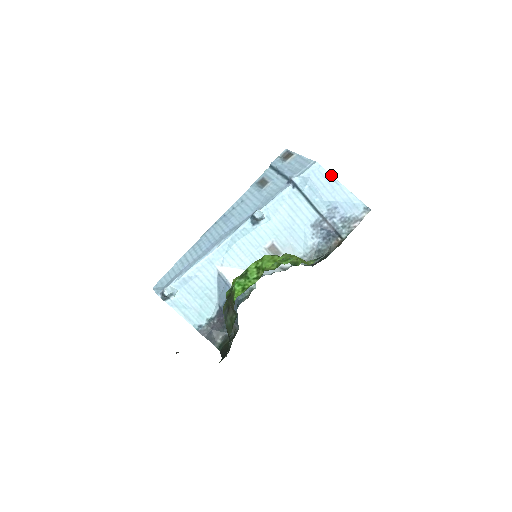
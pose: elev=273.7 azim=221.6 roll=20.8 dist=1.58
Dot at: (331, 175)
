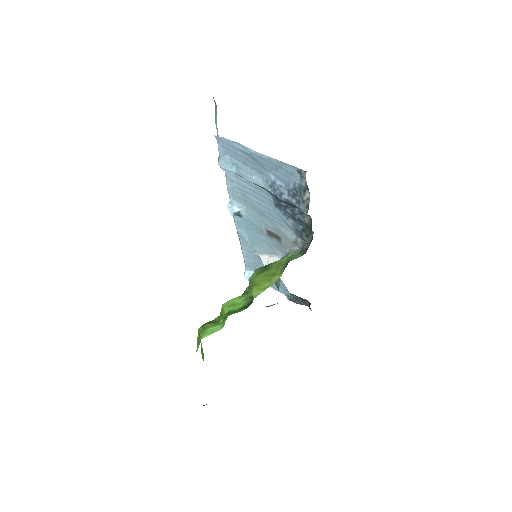
Dot at: (238, 143)
